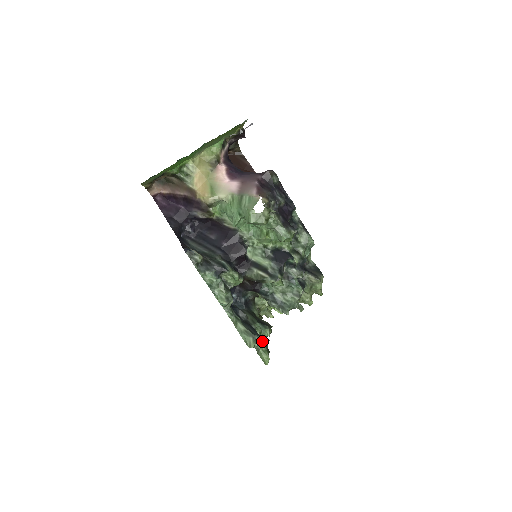
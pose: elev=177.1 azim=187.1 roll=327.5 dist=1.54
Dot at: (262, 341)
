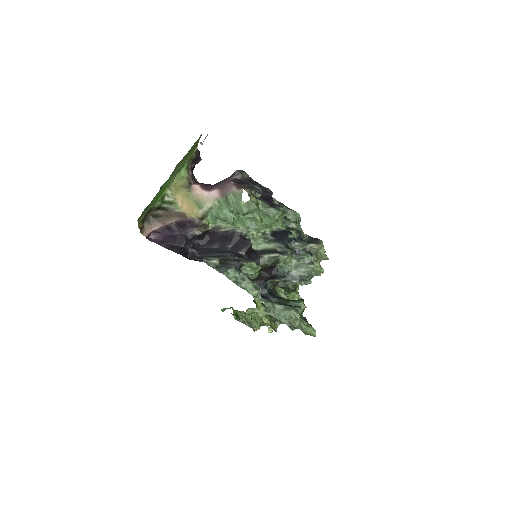
Dot at: (301, 318)
